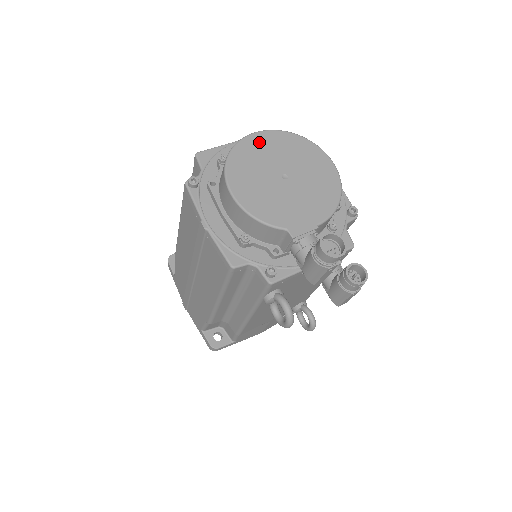
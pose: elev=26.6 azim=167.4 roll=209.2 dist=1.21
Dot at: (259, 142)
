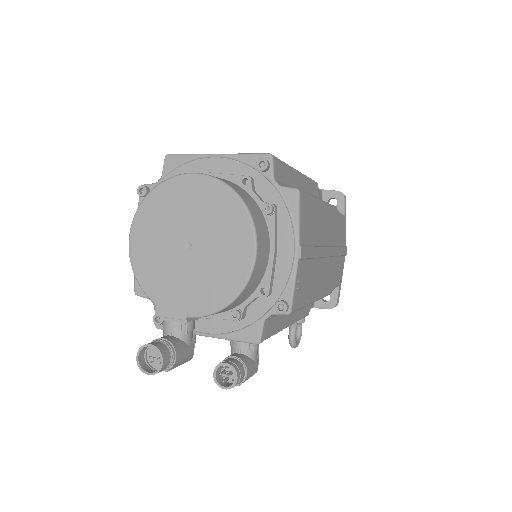
Dot at: (188, 189)
